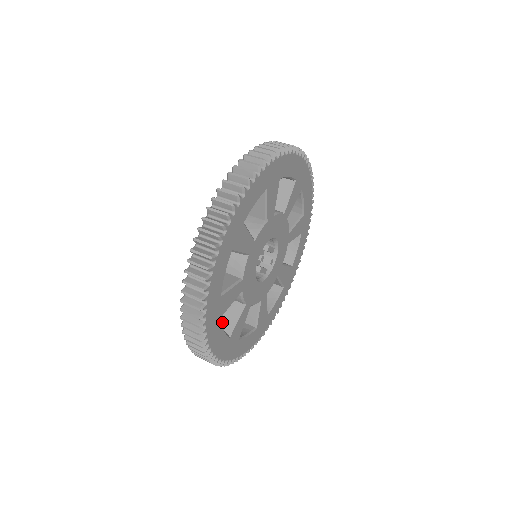
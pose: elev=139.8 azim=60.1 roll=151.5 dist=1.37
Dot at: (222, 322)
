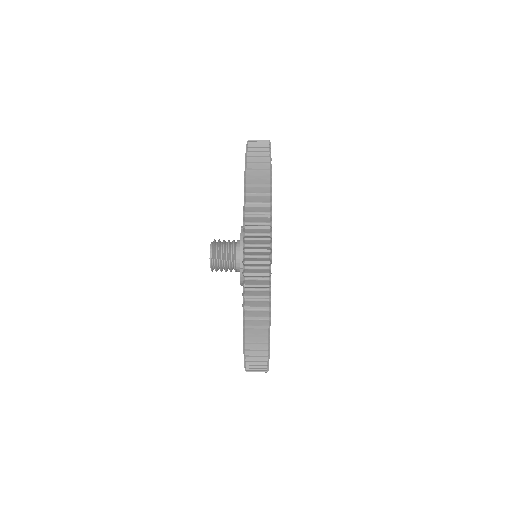
Dot at: occluded
